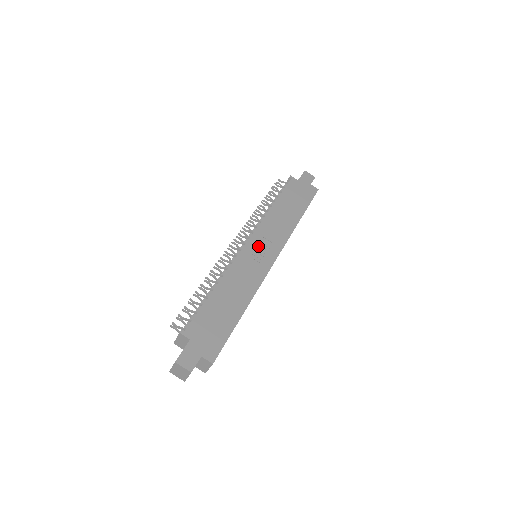
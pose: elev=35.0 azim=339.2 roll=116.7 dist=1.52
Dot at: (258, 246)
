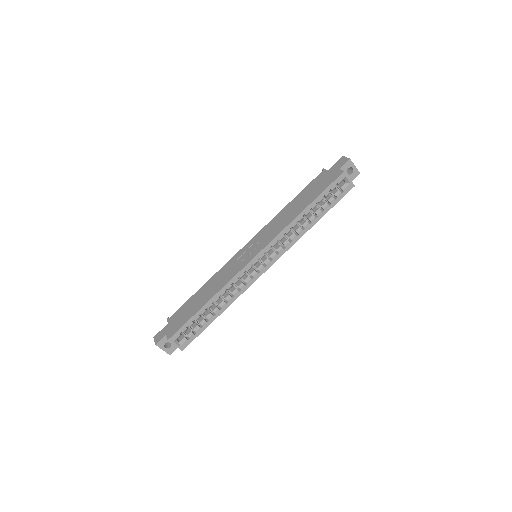
Dot at: (251, 247)
